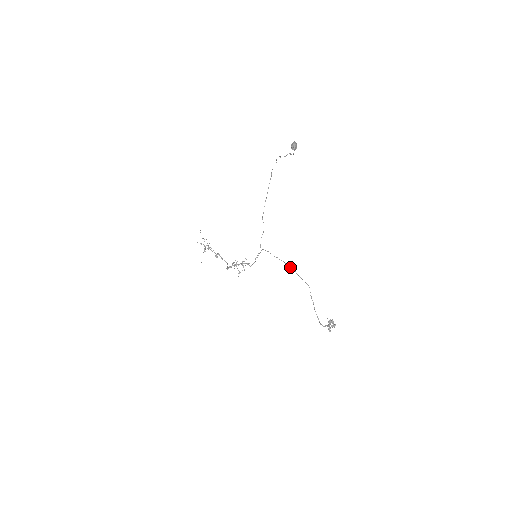
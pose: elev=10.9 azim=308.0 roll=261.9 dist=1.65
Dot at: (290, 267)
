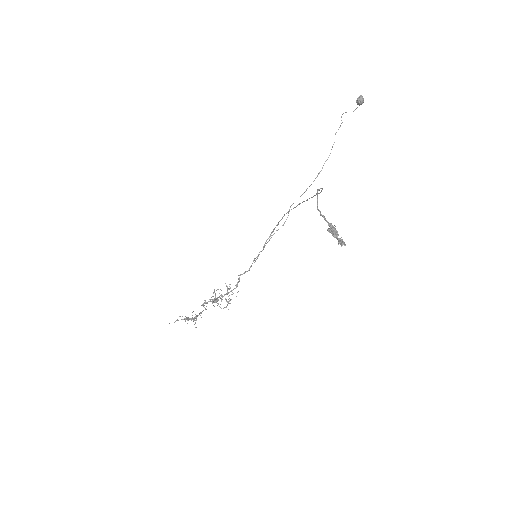
Dot at: (302, 202)
